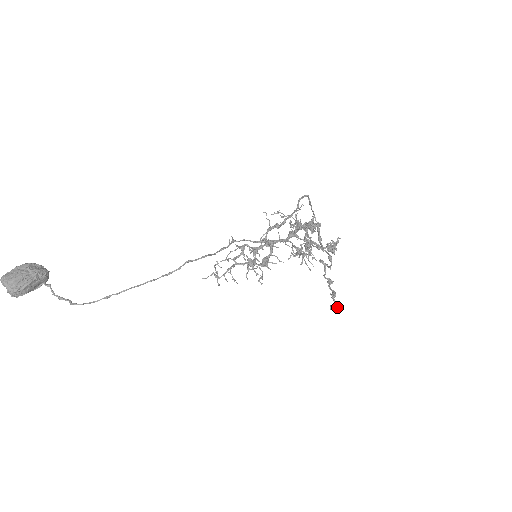
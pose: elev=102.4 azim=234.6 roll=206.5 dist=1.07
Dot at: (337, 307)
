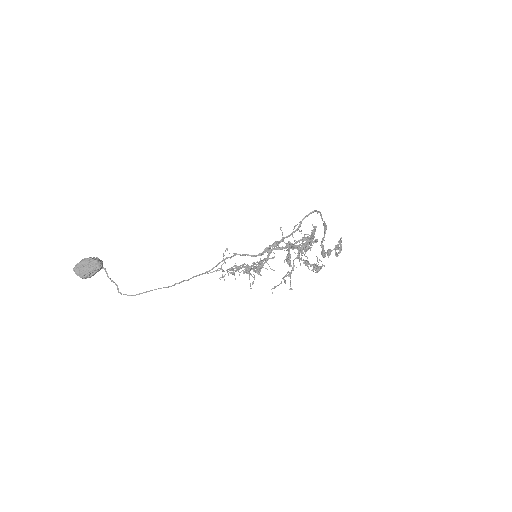
Dot at: (337, 255)
